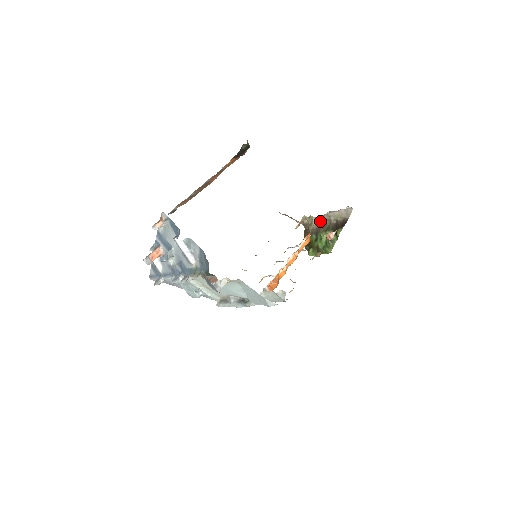
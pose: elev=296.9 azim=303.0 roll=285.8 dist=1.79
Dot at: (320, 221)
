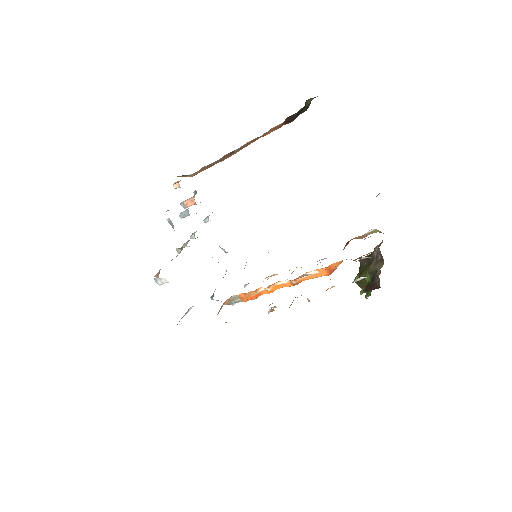
Dot at: (379, 253)
